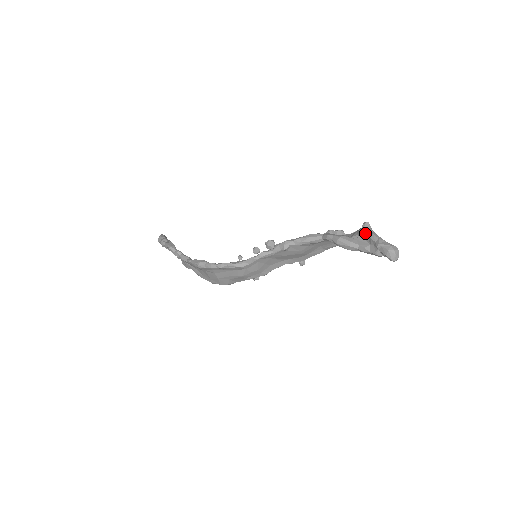
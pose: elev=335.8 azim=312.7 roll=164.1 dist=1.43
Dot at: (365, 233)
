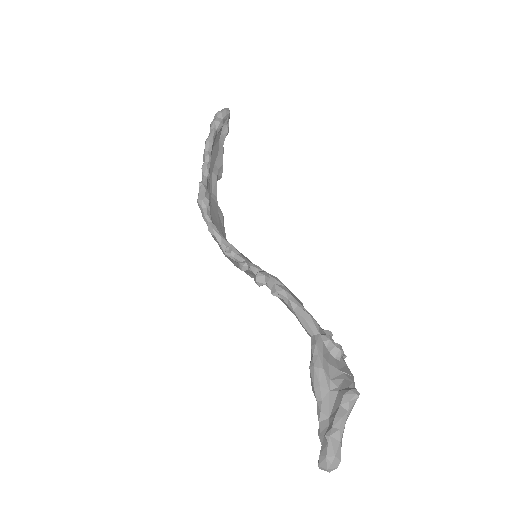
Dot at: (340, 401)
